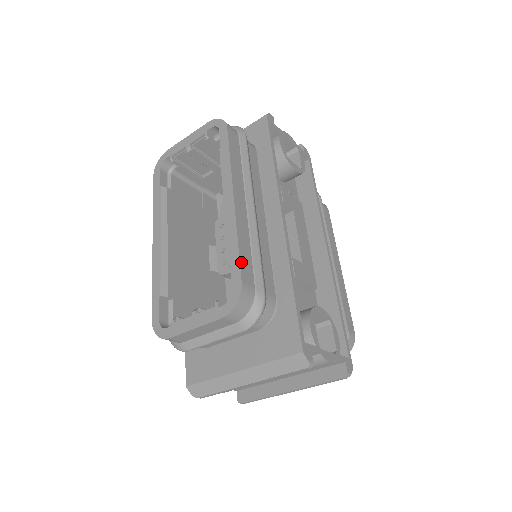
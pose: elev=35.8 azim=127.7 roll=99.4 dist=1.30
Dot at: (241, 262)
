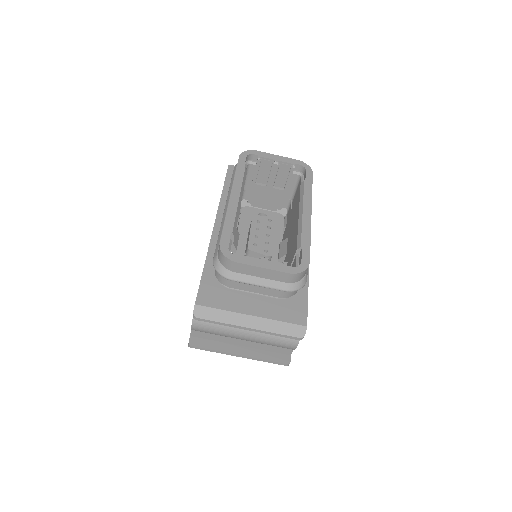
Dot at: occluded
